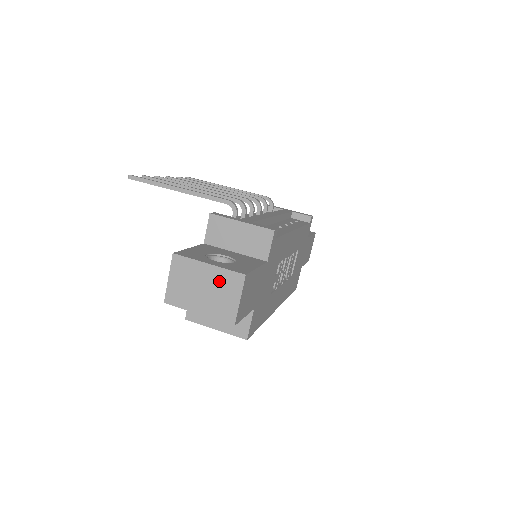
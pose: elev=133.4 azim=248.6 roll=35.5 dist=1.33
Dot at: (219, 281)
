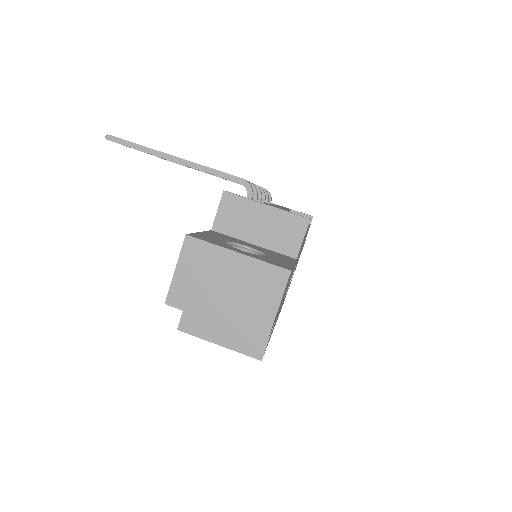
Dot at: (251, 277)
